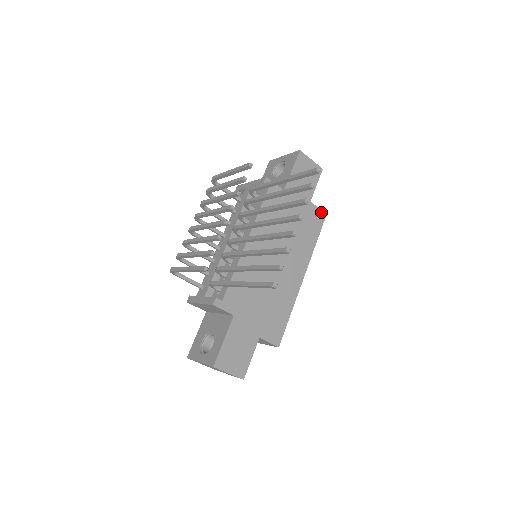
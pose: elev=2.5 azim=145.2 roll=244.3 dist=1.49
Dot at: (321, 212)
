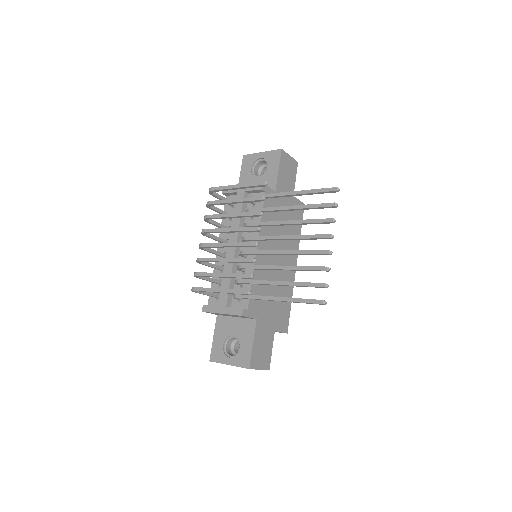
Dot at: (301, 203)
